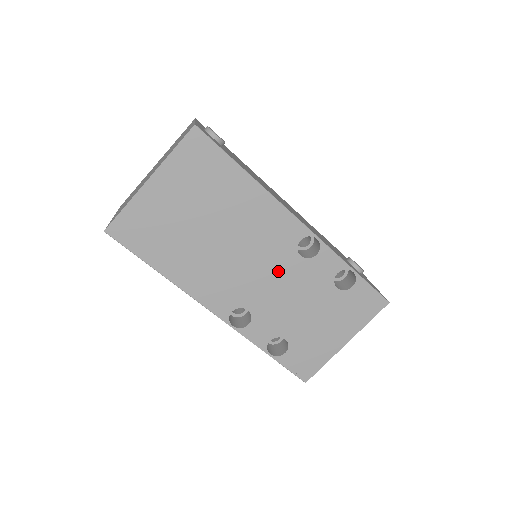
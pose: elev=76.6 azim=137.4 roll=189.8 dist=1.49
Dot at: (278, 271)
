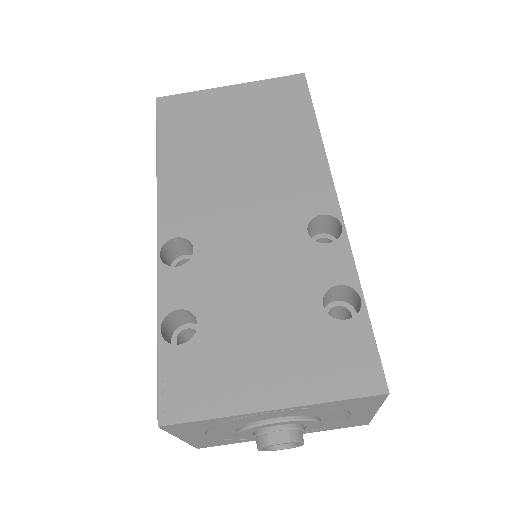
Dot at: (267, 230)
